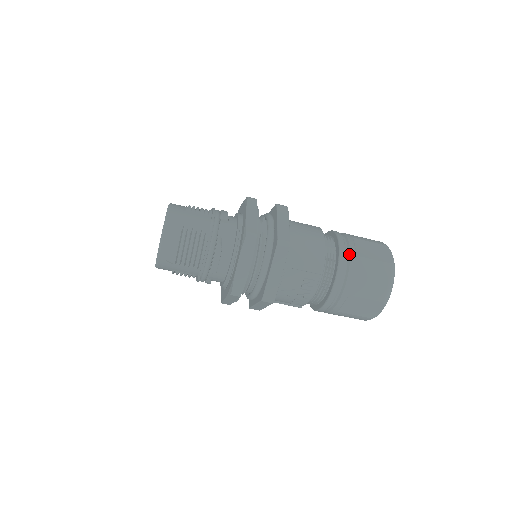
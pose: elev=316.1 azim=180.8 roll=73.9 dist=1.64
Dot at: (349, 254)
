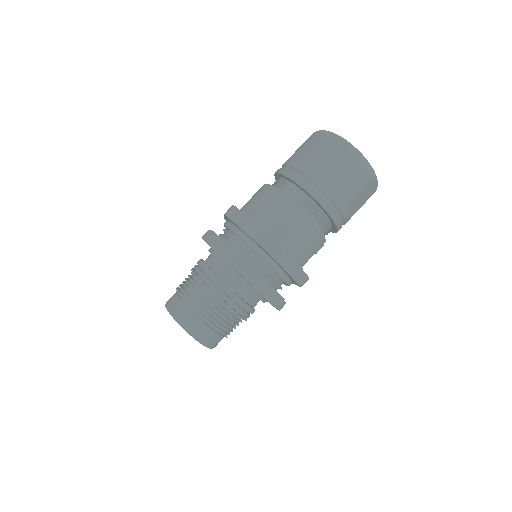
Dot at: (315, 184)
